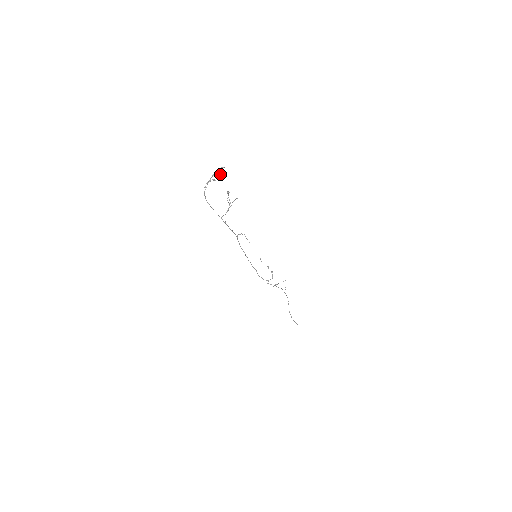
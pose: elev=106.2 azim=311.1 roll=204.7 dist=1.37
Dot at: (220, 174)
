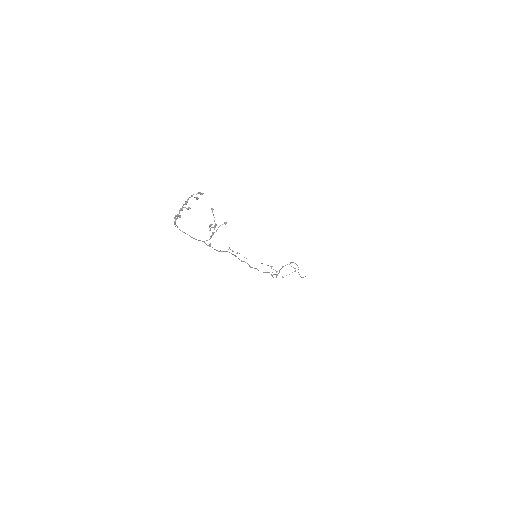
Dot at: (197, 198)
